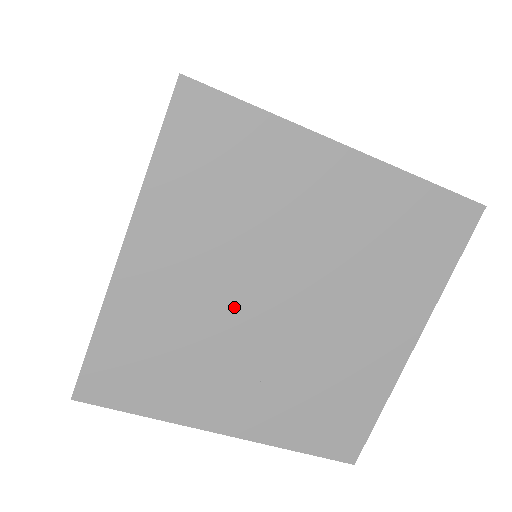
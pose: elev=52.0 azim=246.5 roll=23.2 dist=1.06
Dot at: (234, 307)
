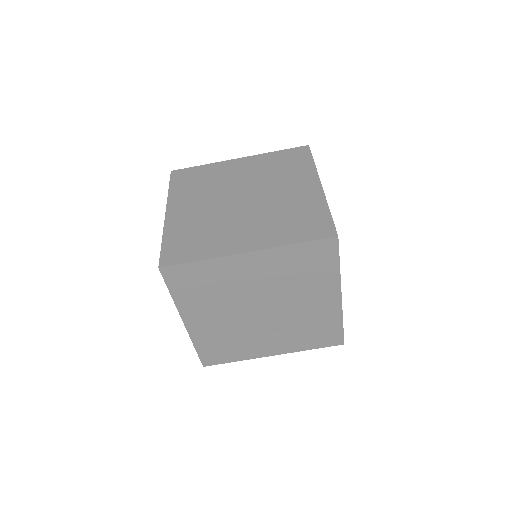
Dot at: (243, 320)
